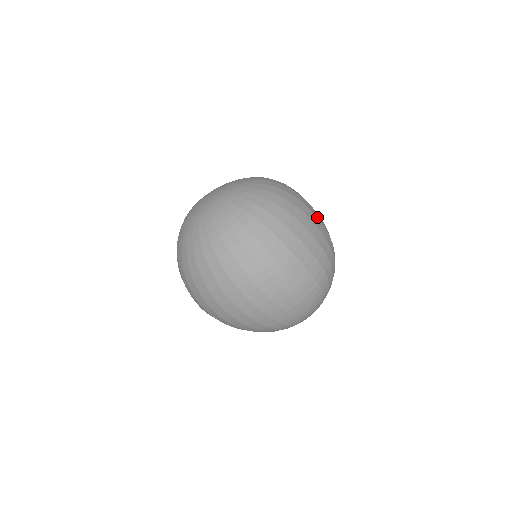
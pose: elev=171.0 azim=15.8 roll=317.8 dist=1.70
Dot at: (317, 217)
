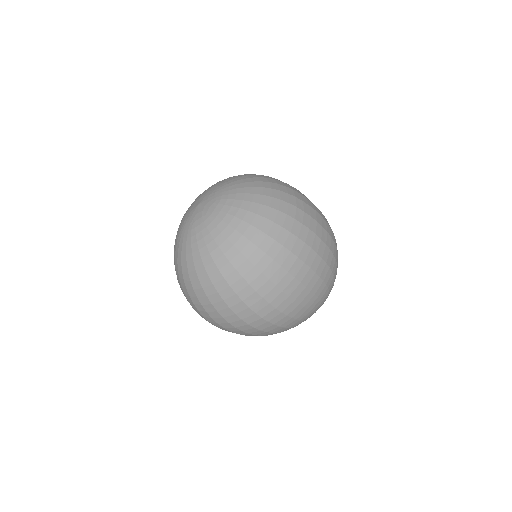
Dot at: occluded
